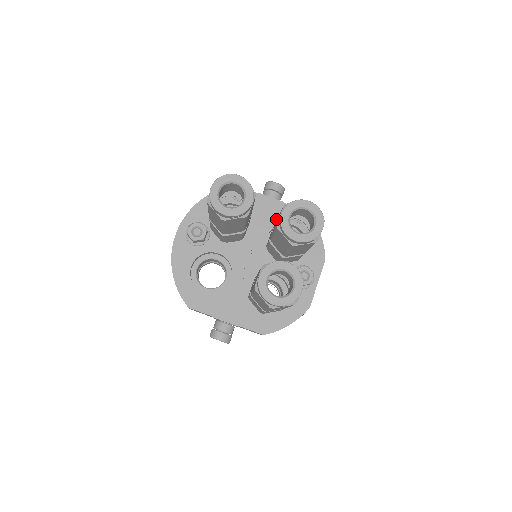
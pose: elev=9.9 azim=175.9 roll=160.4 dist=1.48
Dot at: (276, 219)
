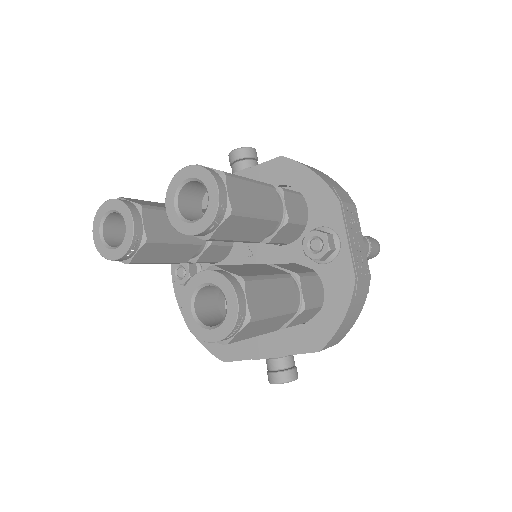
Dot at: occluded
